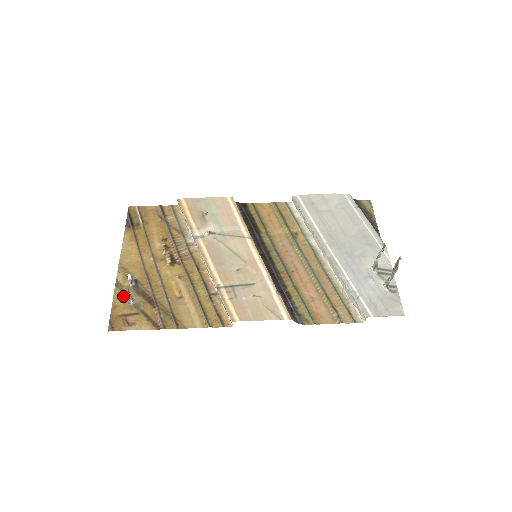
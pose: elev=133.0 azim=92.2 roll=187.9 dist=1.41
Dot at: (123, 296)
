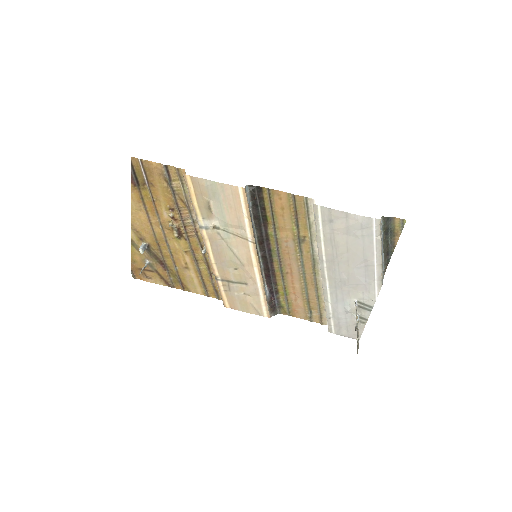
Dot at: (139, 255)
